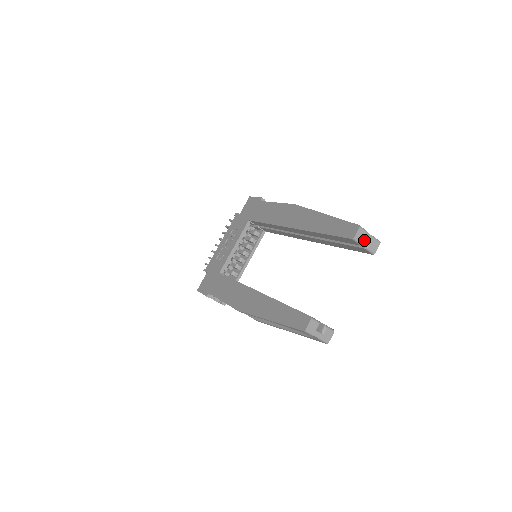
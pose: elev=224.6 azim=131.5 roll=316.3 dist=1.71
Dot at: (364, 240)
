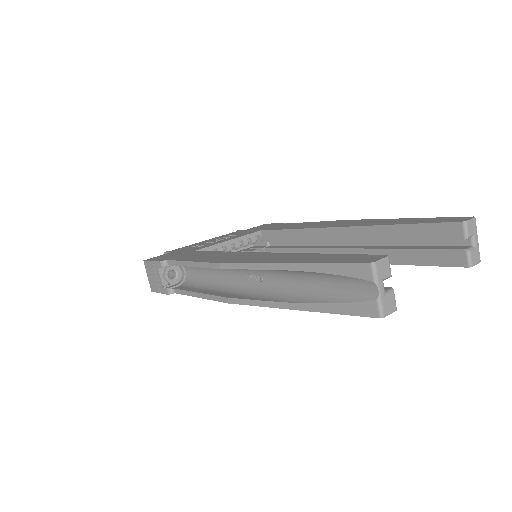
Dot at: (465, 244)
